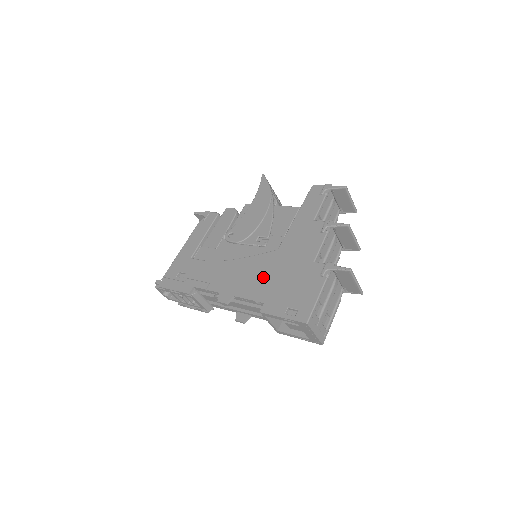
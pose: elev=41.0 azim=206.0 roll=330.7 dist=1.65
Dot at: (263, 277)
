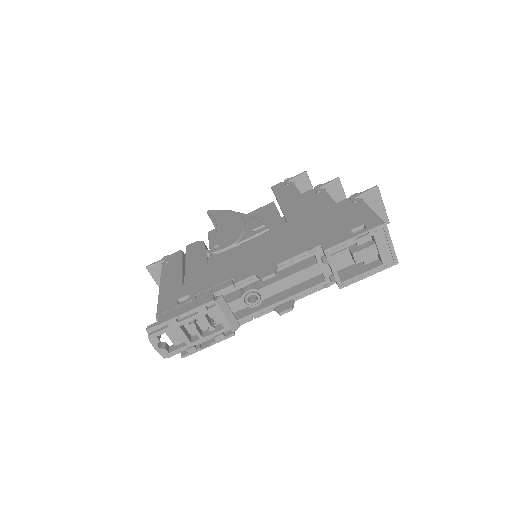
Dot at: (295, 237)
